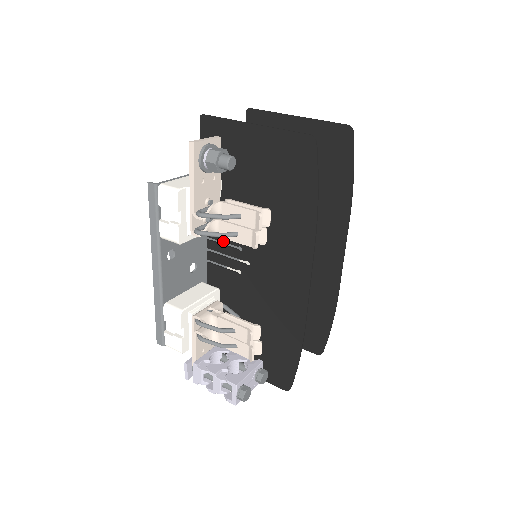
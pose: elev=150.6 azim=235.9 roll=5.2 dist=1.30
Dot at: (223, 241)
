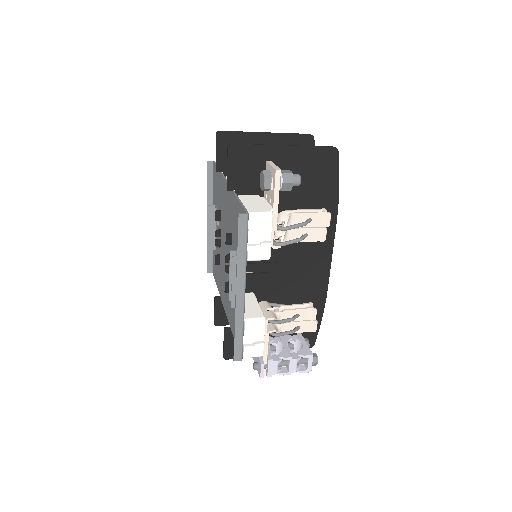
Dot at: occluded
